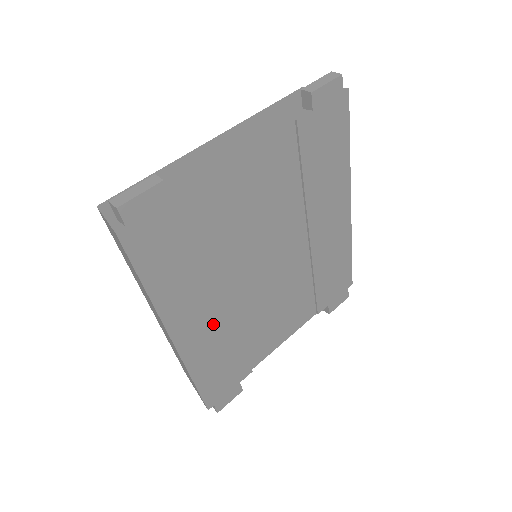
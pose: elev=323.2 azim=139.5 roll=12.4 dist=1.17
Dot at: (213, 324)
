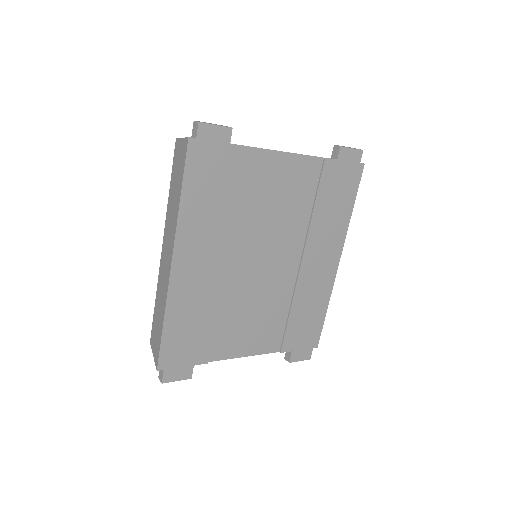
Dot at: (205, 277)
